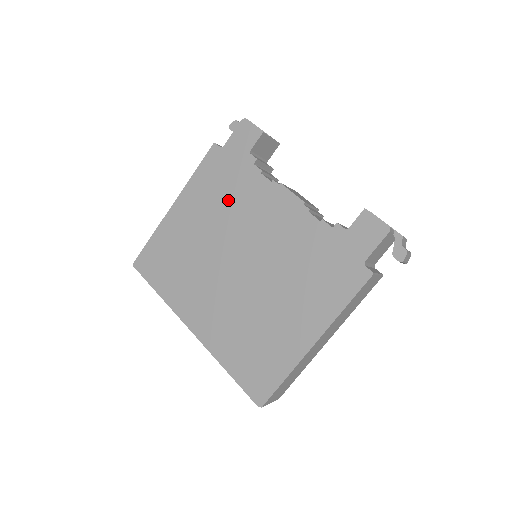
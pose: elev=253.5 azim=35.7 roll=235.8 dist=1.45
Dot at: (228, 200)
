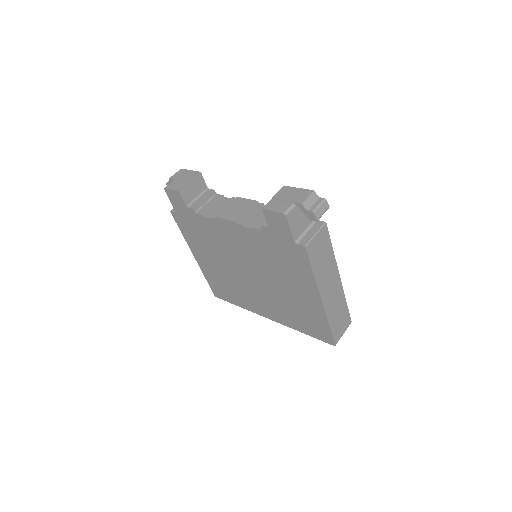
Dot at: (208, 241)
